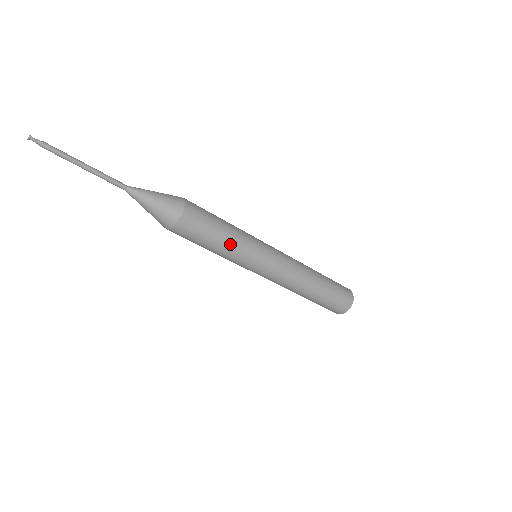
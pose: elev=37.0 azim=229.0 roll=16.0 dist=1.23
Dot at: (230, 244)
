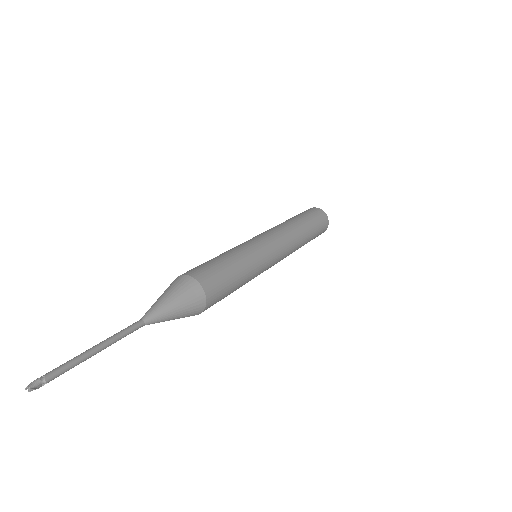
Dot at: (244, 284)
